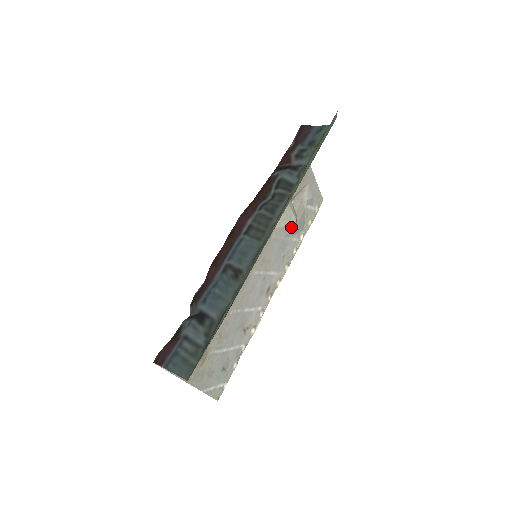
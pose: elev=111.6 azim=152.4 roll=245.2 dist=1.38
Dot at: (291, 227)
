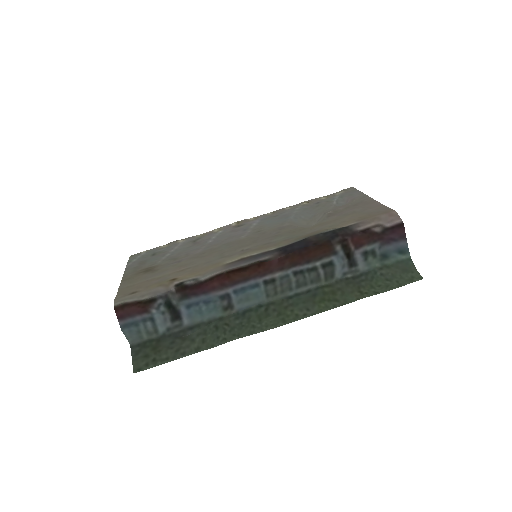
Dot at: (304, 224)
